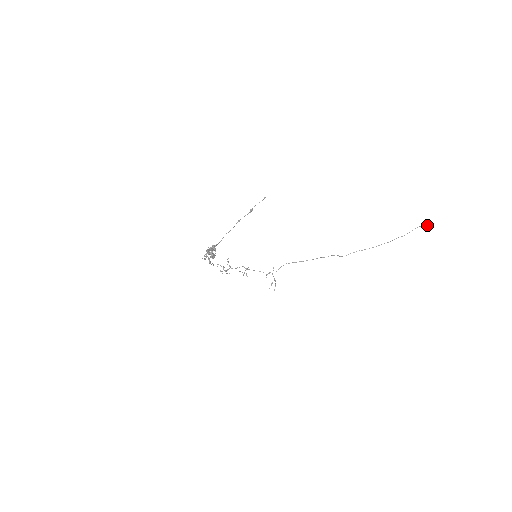
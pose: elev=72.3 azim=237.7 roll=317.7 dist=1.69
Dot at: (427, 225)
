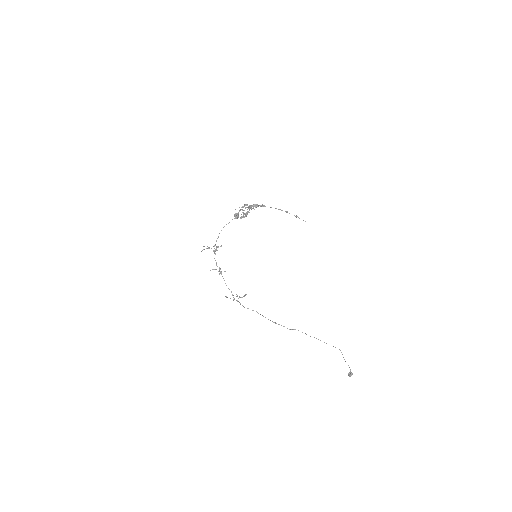
Dot at: occluded
